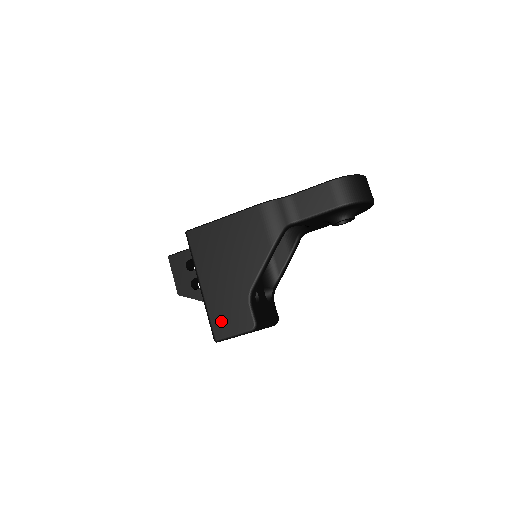
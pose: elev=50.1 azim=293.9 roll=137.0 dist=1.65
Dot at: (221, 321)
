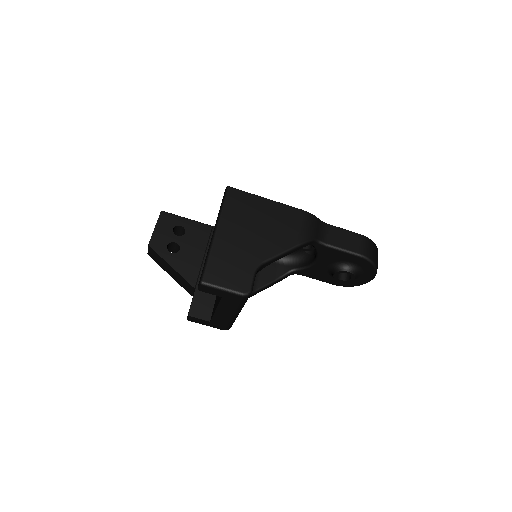
Dot at: (219, 269)
